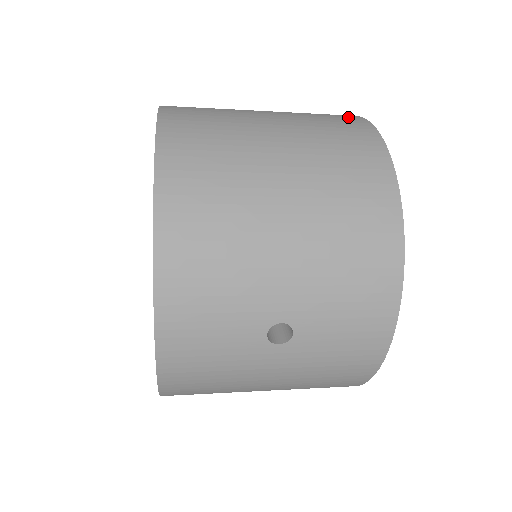
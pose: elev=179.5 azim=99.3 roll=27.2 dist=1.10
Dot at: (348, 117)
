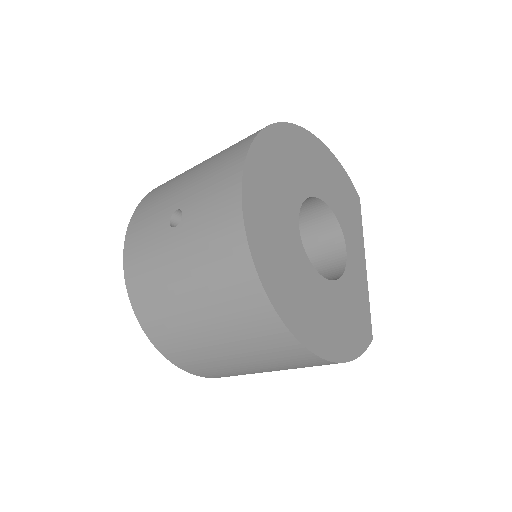
Dot at: occluded
